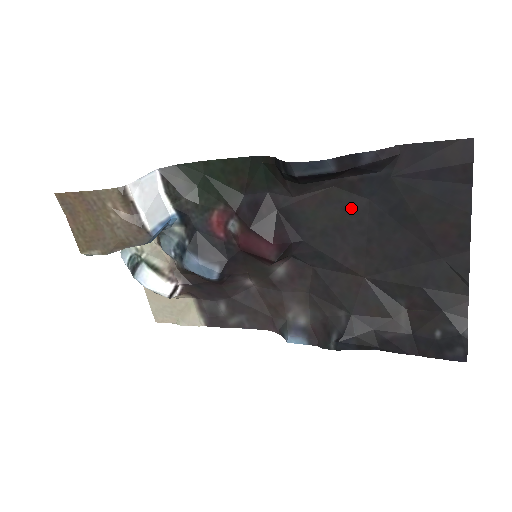
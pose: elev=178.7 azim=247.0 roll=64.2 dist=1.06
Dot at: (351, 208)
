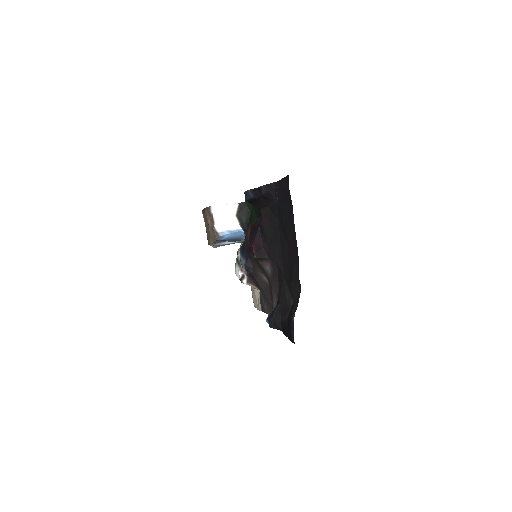
Dot at: (275, 225)
